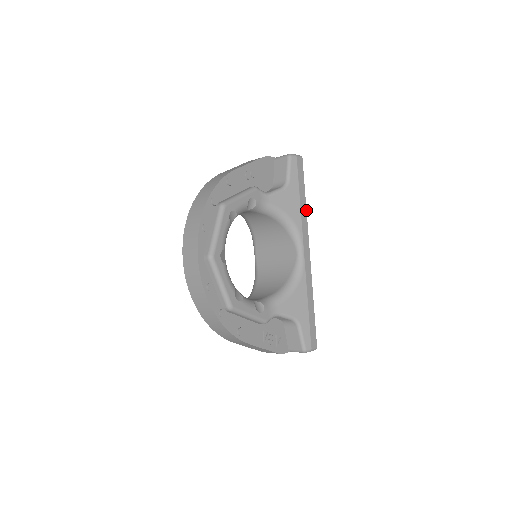
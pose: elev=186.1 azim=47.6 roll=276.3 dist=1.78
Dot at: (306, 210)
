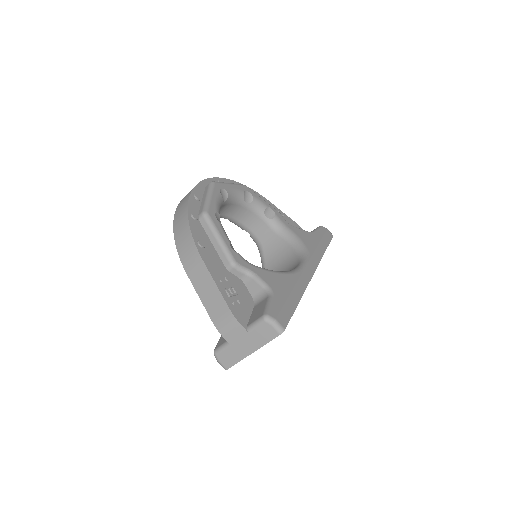
Dot at: (323, 254)
